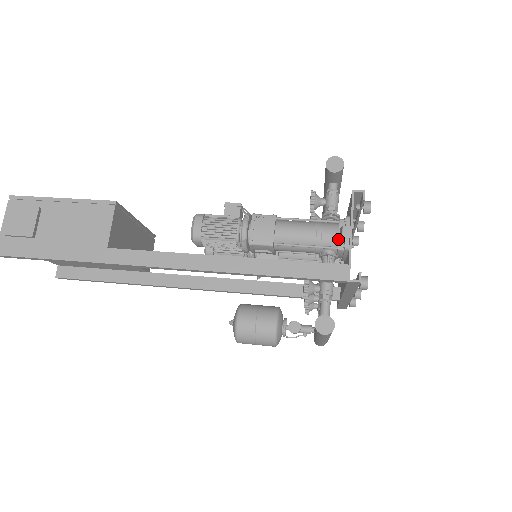
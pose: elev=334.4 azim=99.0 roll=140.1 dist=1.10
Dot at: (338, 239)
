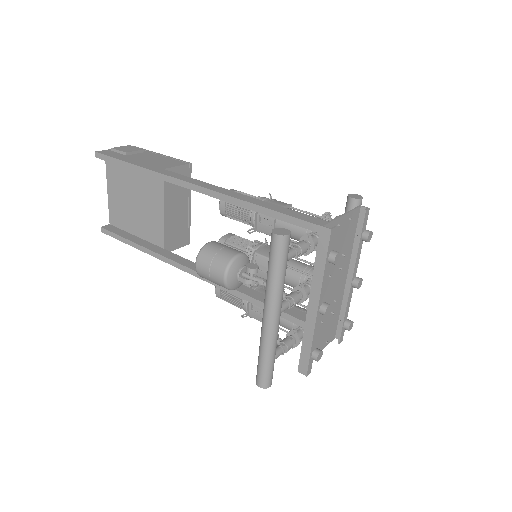
Dot at: occluded
